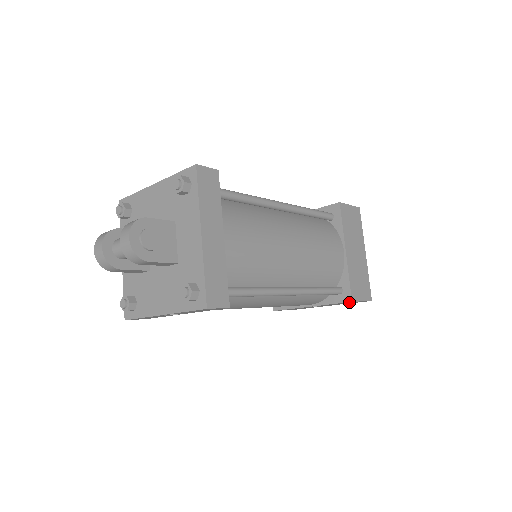
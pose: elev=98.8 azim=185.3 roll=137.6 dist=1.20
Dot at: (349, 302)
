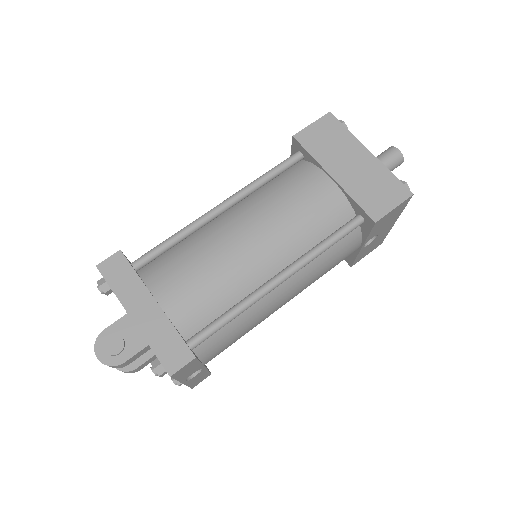
Dot at: (381, 221)
